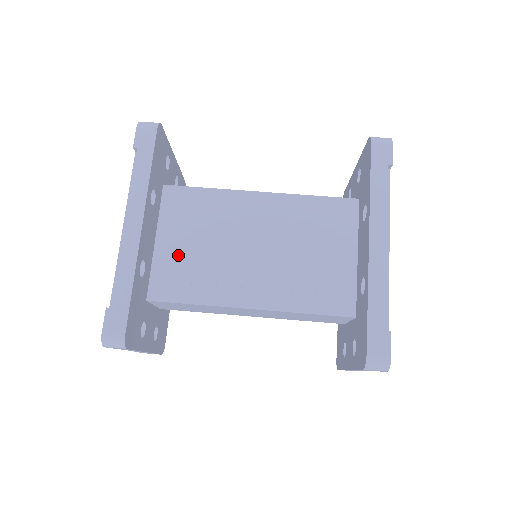
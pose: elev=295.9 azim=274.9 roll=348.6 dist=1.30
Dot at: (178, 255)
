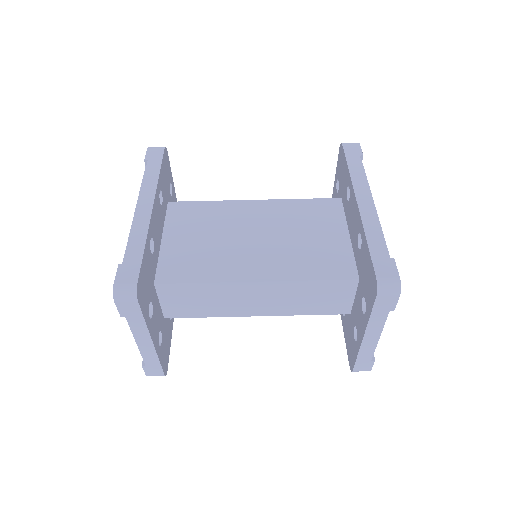
Dot at: (184, 248)
